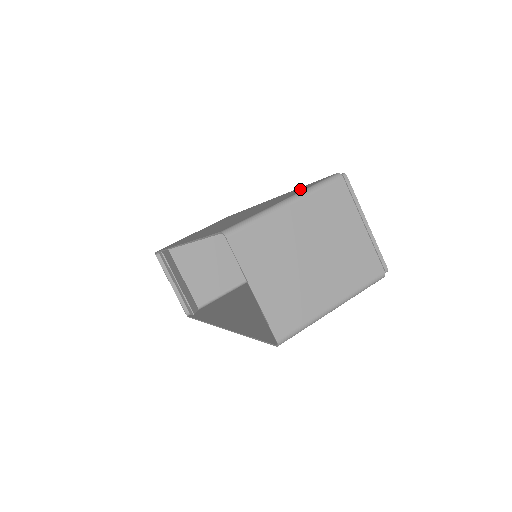
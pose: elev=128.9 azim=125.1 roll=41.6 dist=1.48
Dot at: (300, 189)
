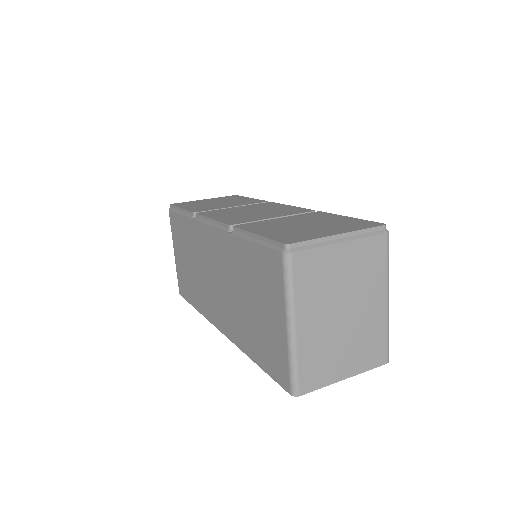
Dot at: (264, 272)
